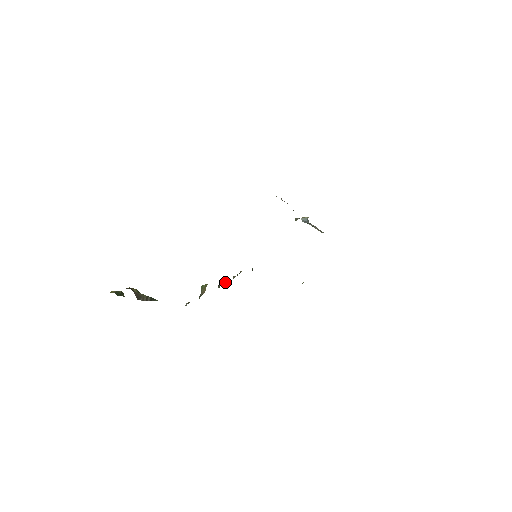
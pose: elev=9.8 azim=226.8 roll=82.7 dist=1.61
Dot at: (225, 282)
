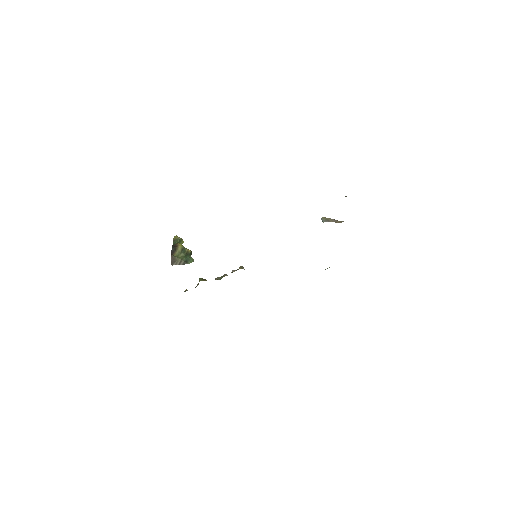
Dot at: (221, 276)
